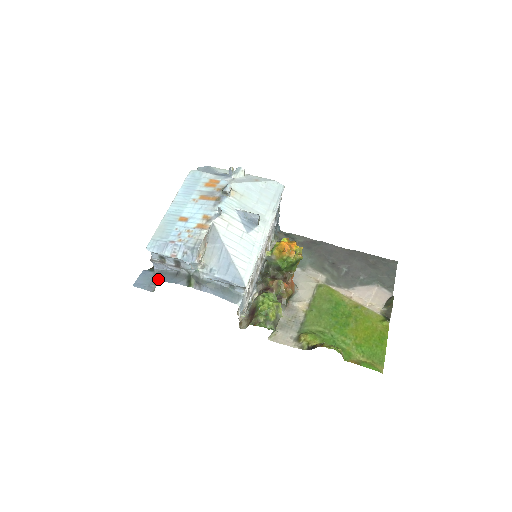
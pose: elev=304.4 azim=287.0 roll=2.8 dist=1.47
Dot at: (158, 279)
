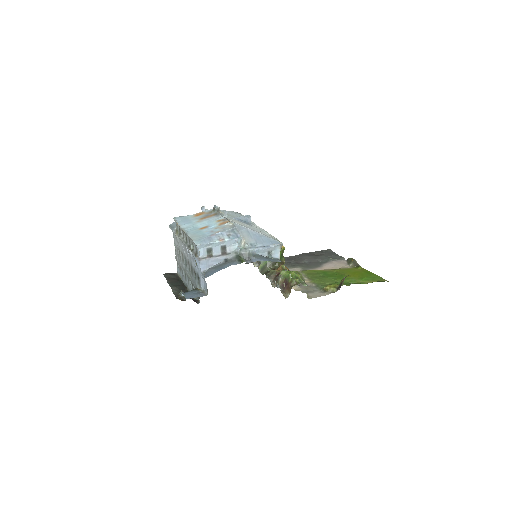
Dot at: (212, 273)
